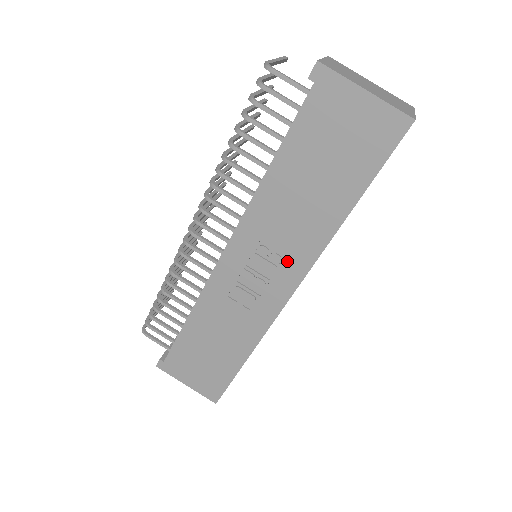
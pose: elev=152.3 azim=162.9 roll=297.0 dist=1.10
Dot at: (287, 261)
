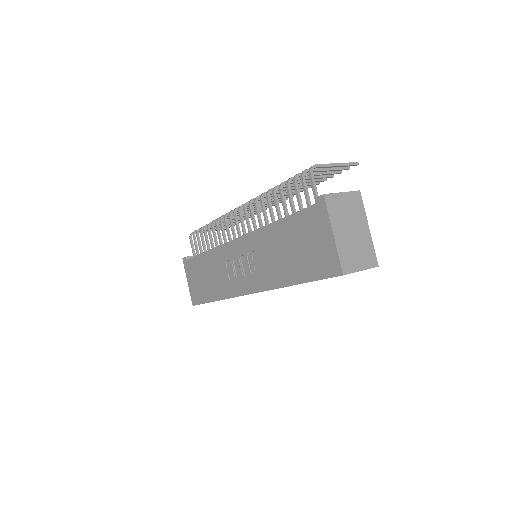
Dot at: (256, 276)
